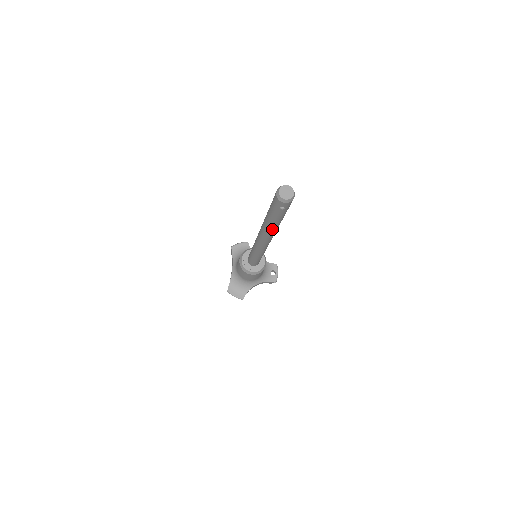
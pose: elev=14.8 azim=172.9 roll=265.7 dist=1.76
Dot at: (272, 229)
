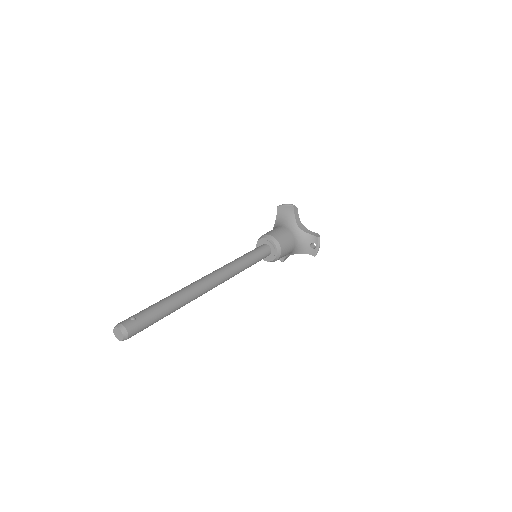
Dot at: occluded
